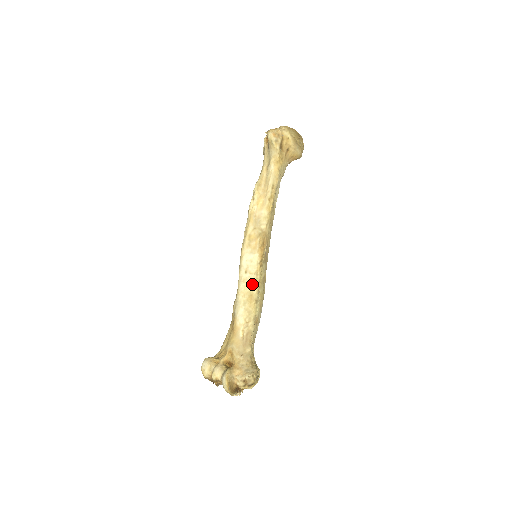
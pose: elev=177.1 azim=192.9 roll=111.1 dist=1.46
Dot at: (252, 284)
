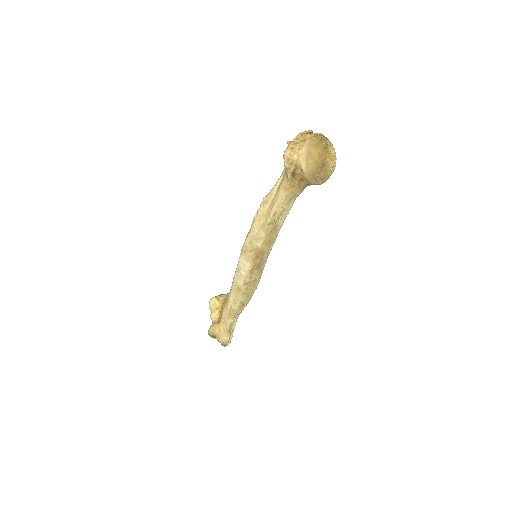
Dot at: (241, 282)
